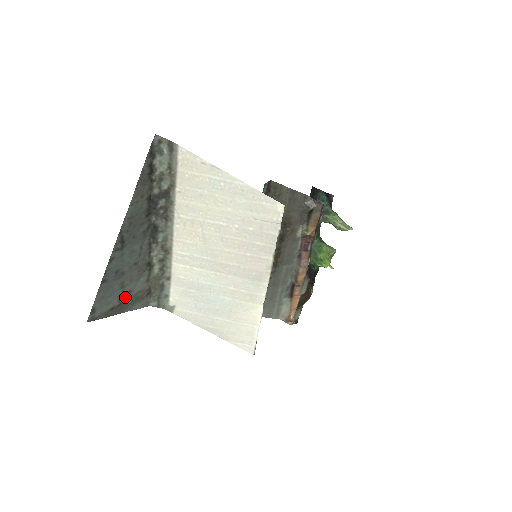
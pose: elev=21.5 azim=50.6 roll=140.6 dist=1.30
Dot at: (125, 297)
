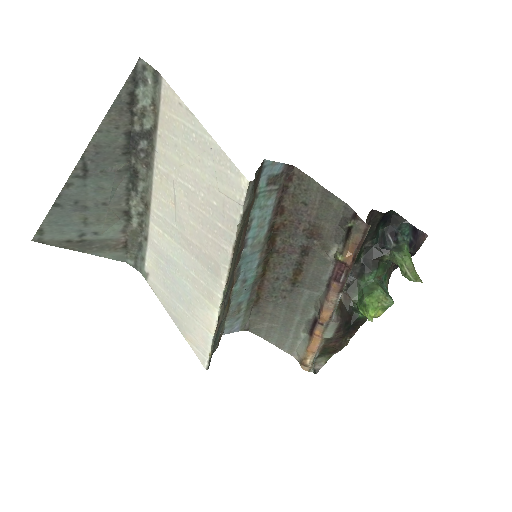
Dot at: (89, 236)
